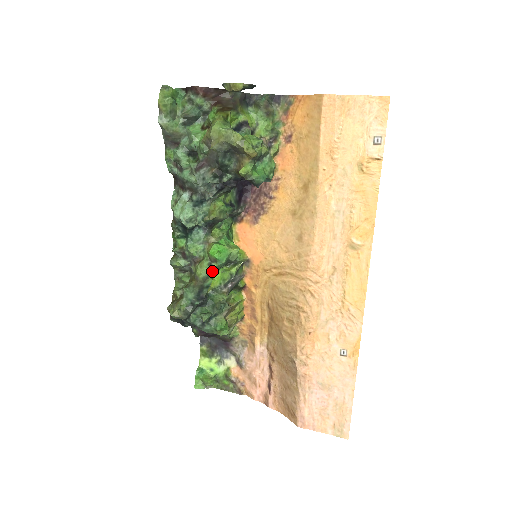
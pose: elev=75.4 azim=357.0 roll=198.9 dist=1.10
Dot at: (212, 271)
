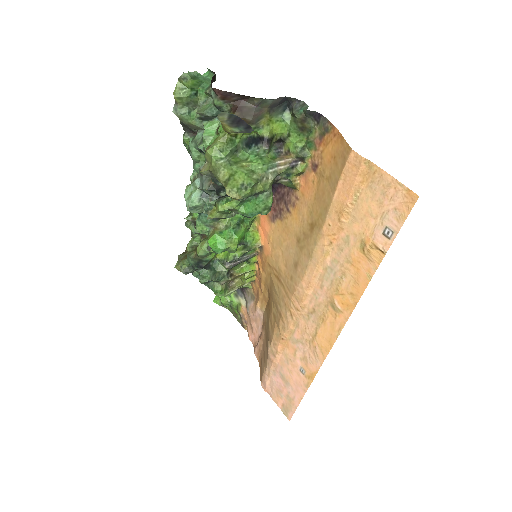
Dot at: occluded
